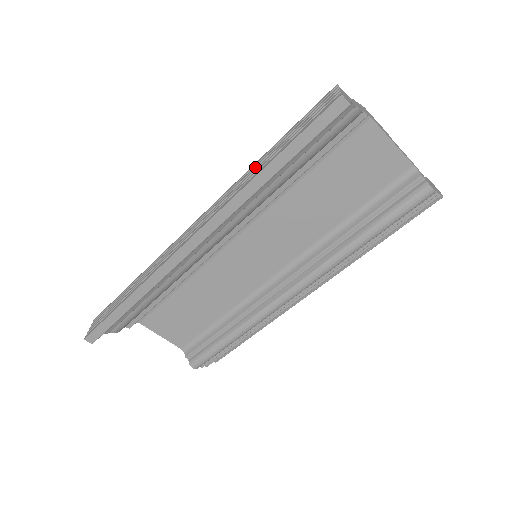
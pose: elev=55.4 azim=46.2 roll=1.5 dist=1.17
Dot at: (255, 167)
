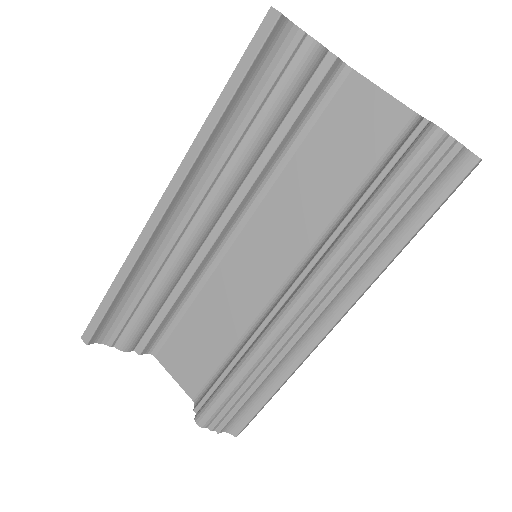
Dot at: occluded
